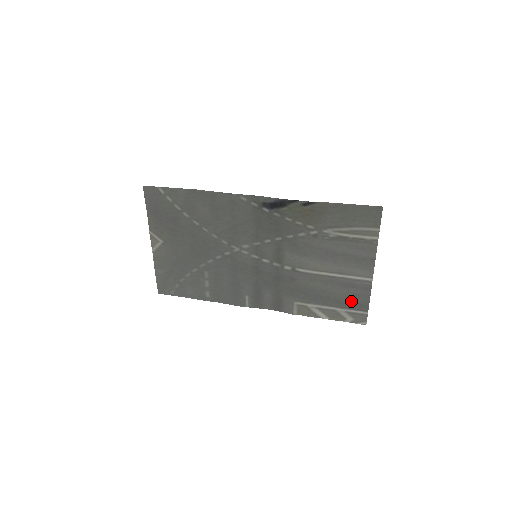
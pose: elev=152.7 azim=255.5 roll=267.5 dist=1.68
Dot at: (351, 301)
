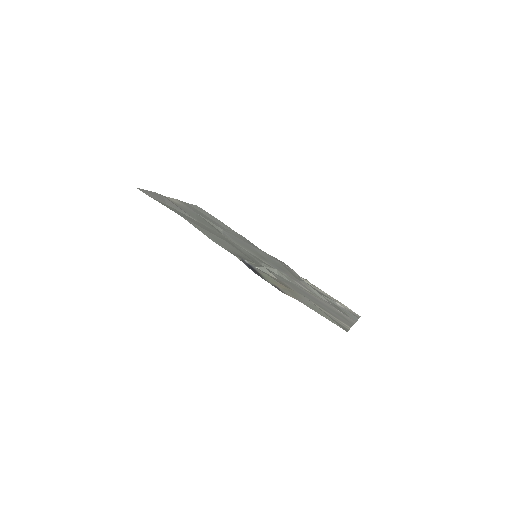
Dot at: occluded
